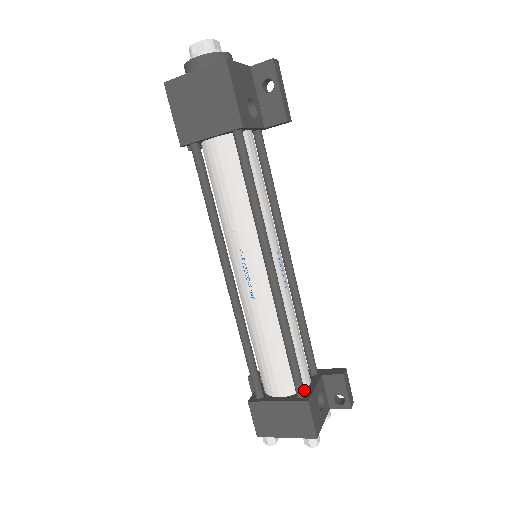
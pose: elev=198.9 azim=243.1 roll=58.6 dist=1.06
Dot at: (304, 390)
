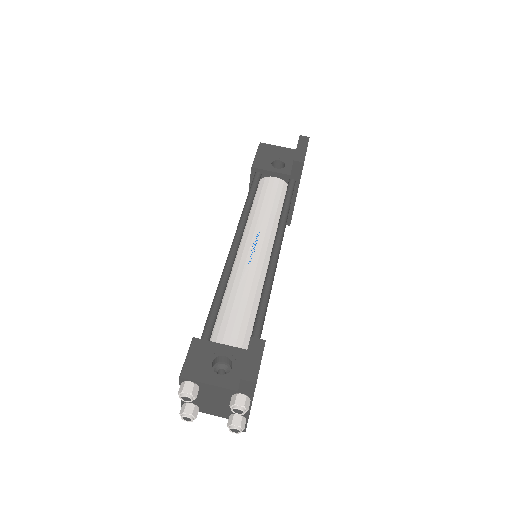
Dot at: (206, 338)
